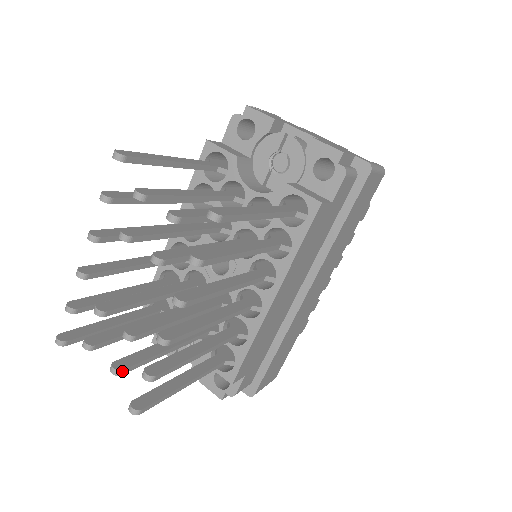
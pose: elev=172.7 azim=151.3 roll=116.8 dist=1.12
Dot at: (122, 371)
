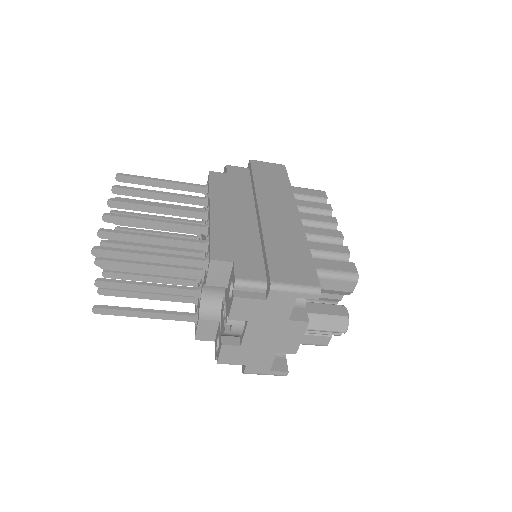
Dot at: (99, 258)
